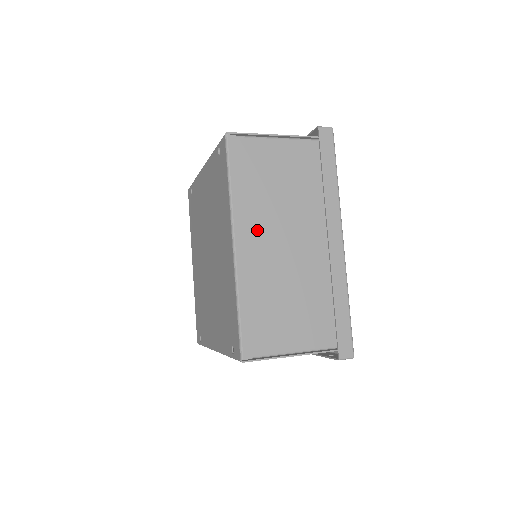
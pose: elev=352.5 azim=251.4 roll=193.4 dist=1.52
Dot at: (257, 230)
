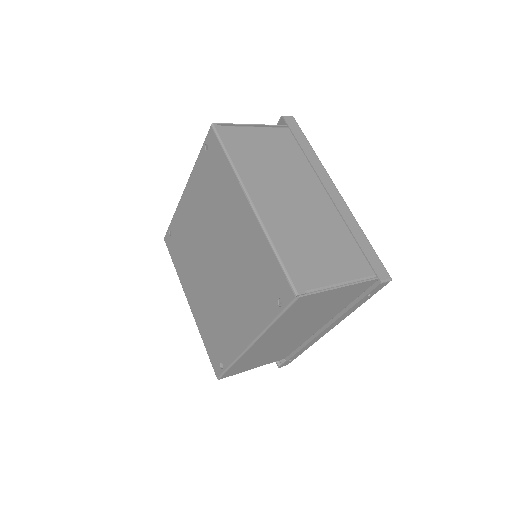
Dot at: (265, 190)
